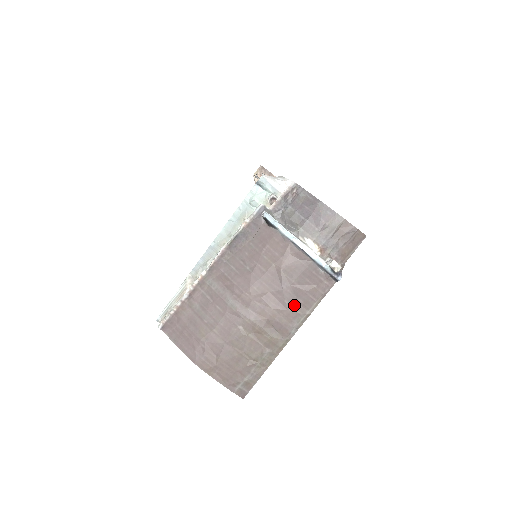
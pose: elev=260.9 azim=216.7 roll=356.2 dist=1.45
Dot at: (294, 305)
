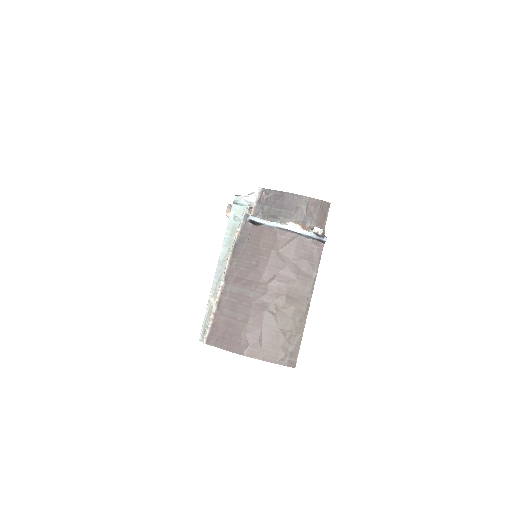
Dot at: (301, 275)
